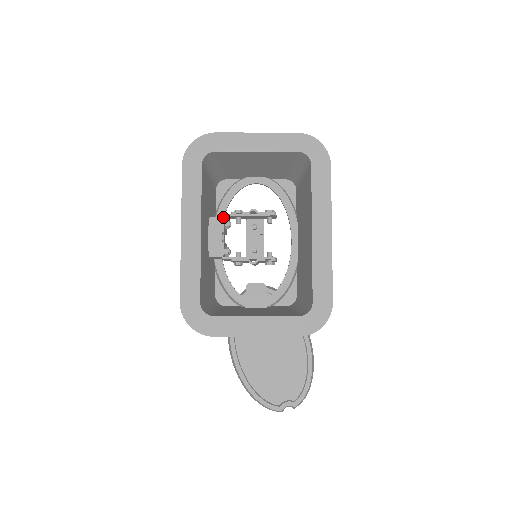
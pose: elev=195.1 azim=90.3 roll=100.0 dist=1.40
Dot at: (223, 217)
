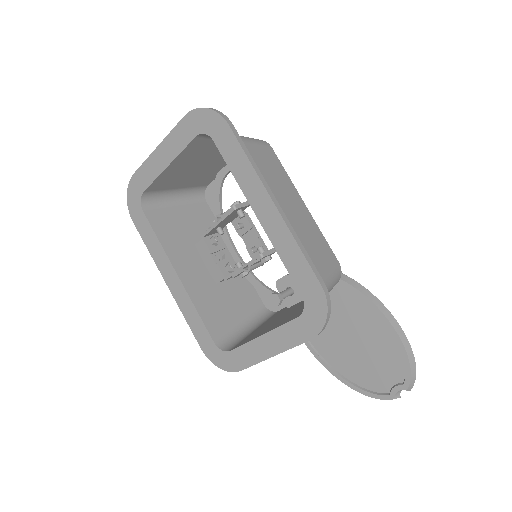
Dot at: (203, 239)
